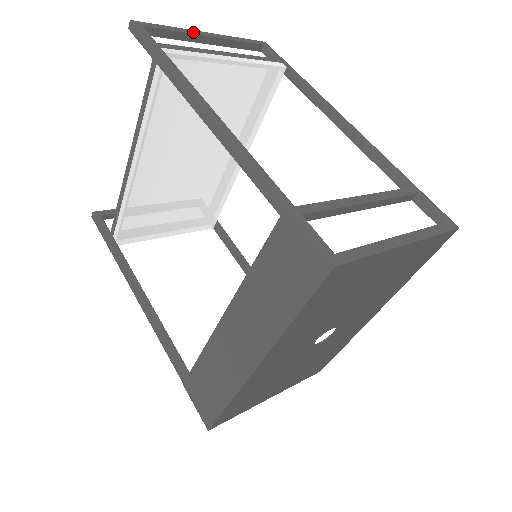
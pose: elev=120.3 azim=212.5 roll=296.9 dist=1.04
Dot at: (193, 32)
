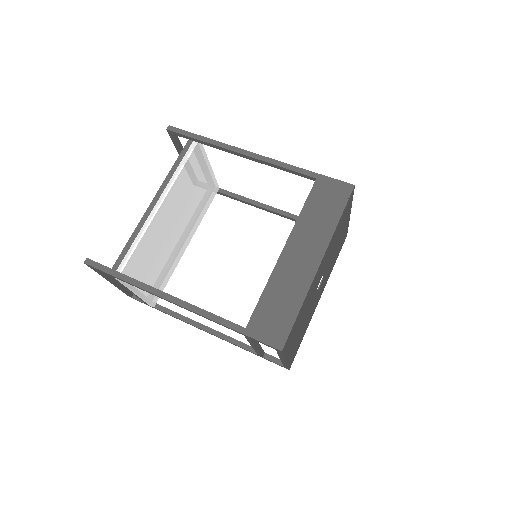
Dot at: occluded
